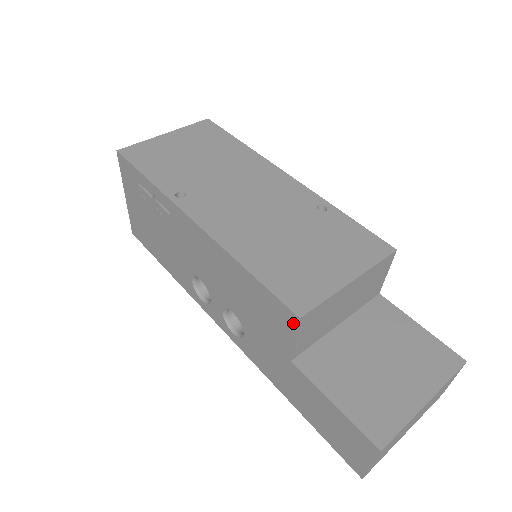
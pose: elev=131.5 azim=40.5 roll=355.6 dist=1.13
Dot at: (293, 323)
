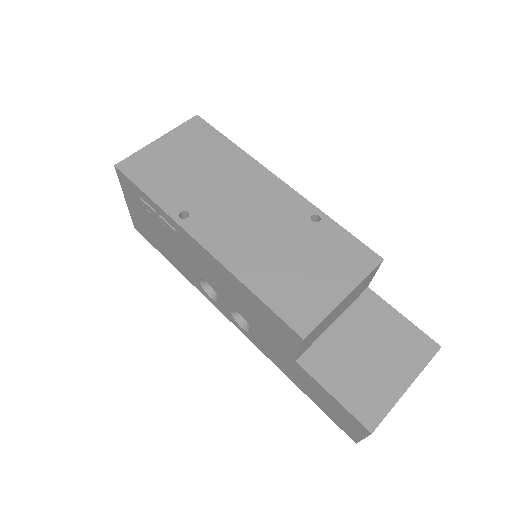
Dot at: (297, 340)
